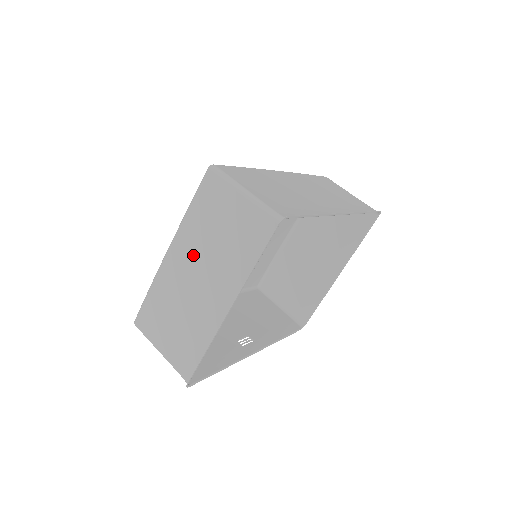
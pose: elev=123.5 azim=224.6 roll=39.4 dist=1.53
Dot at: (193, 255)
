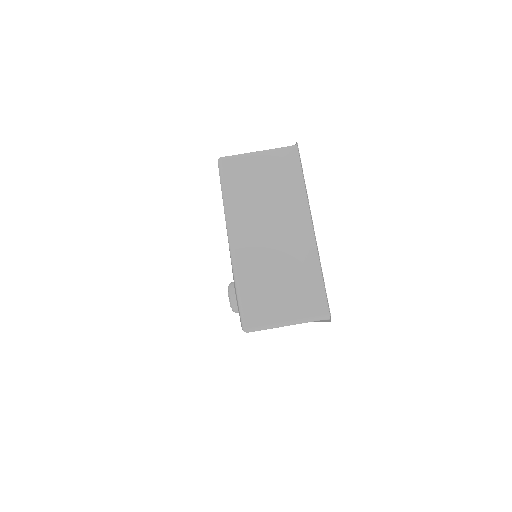
Dot at: (255, 223)
